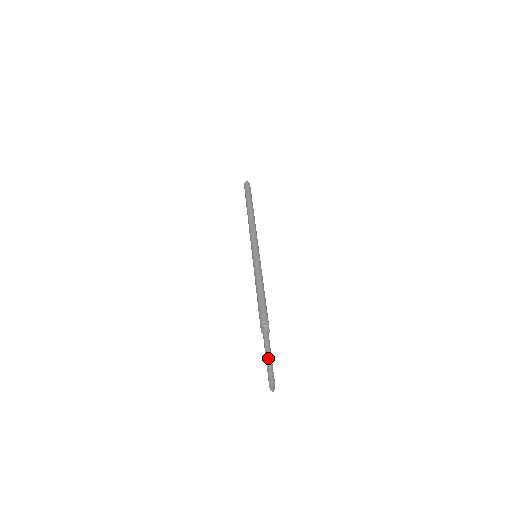
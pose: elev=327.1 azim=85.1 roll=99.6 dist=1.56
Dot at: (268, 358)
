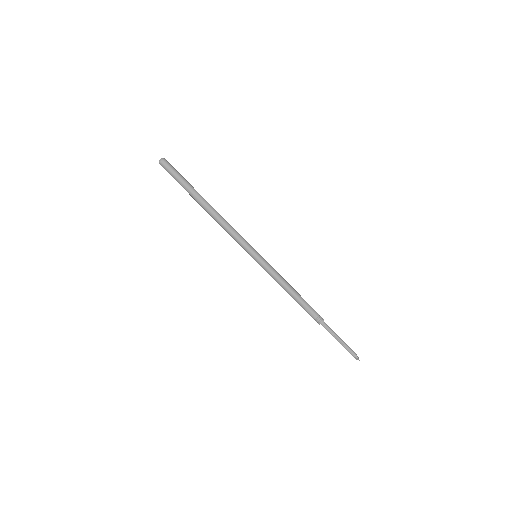
Dot at: (341, 342)
